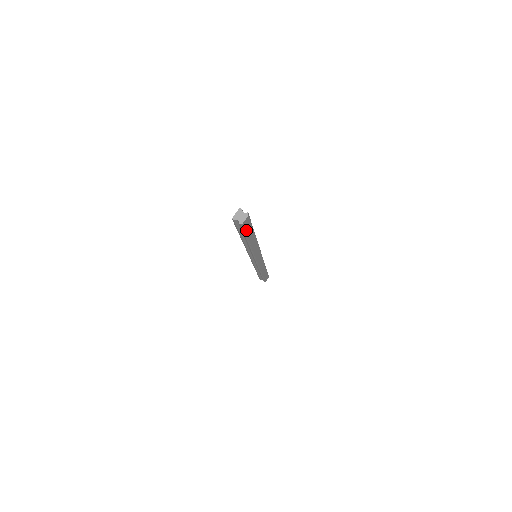
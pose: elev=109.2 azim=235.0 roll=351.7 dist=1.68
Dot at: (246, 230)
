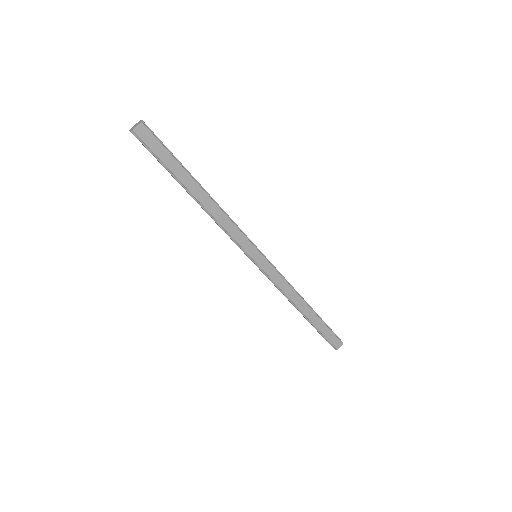
Dot at: (157, 153)
